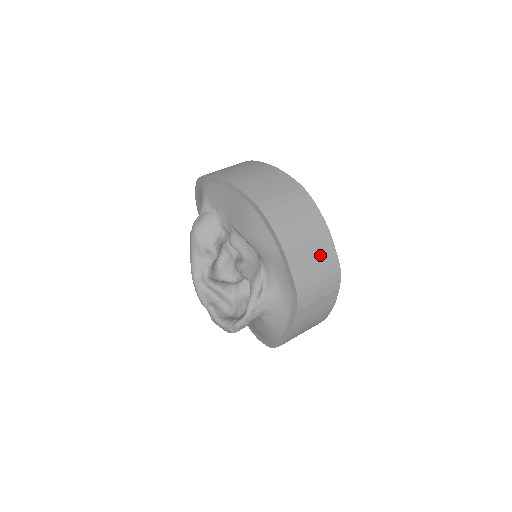
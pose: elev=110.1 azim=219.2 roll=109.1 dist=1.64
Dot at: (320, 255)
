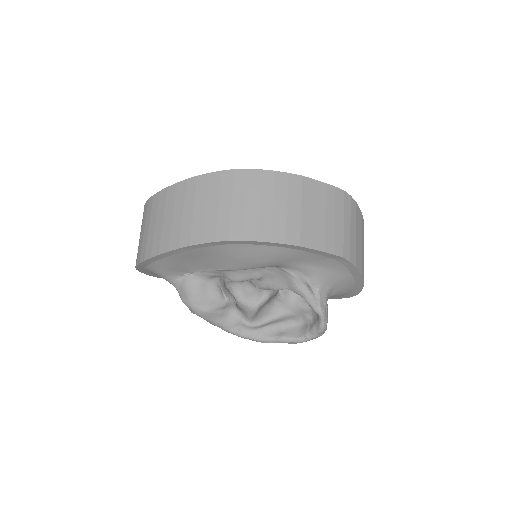
Dot at: (321, 205)
